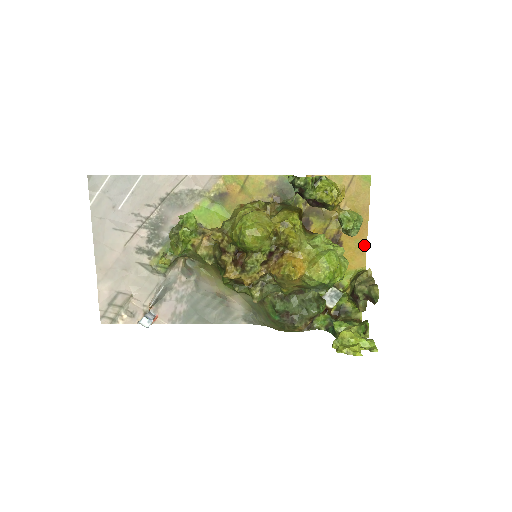
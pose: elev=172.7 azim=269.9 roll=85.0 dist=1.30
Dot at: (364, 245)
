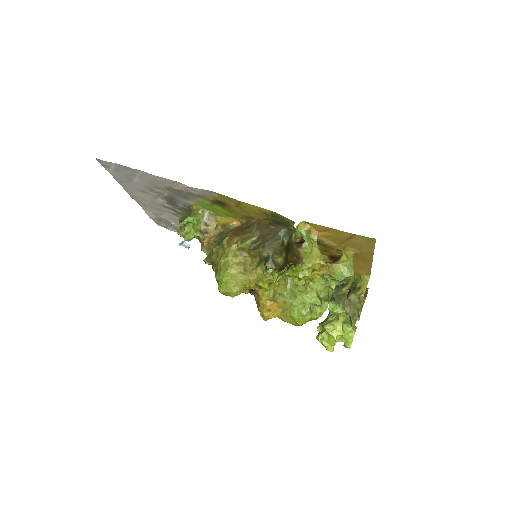
Dot at: (368, 268)
